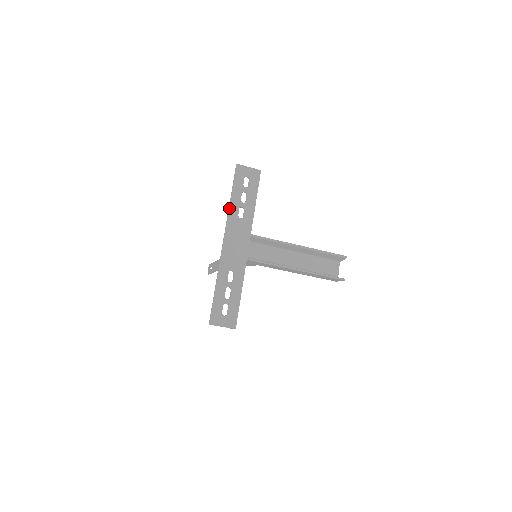
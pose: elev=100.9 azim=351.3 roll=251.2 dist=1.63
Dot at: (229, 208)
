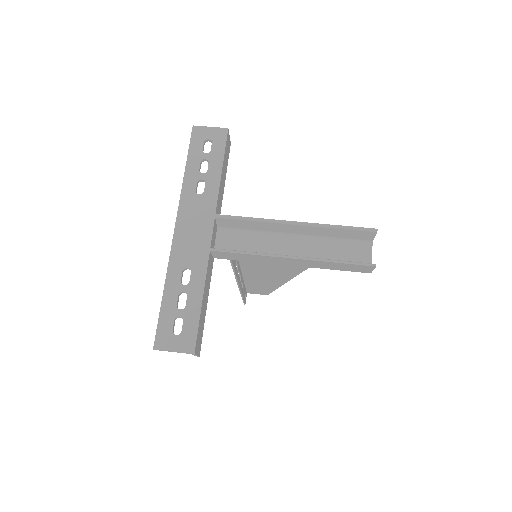
Dot at: (182, 183)
